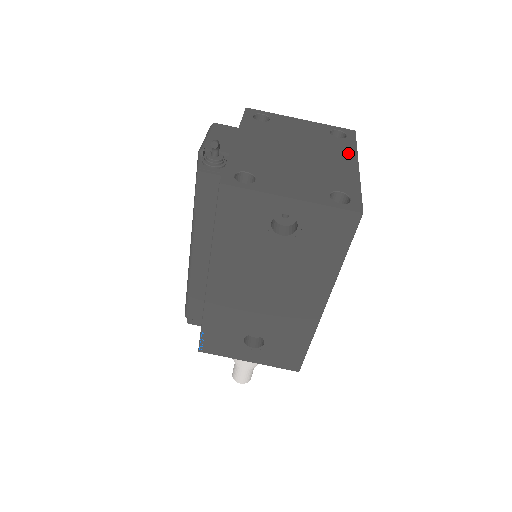
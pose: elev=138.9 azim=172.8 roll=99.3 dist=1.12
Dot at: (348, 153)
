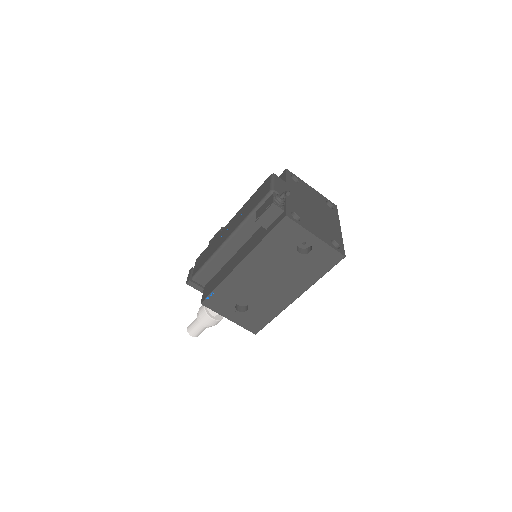
Dot at: (336, 219)
